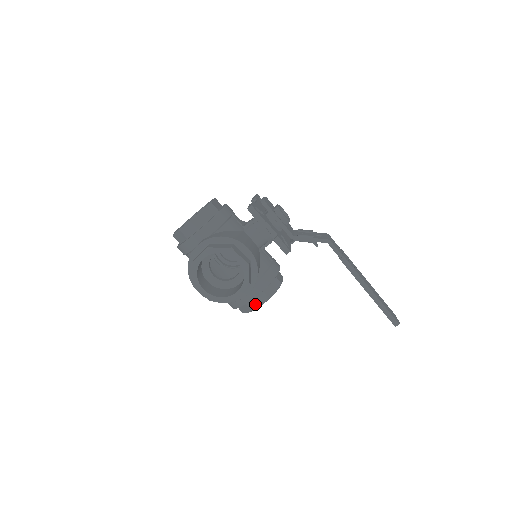
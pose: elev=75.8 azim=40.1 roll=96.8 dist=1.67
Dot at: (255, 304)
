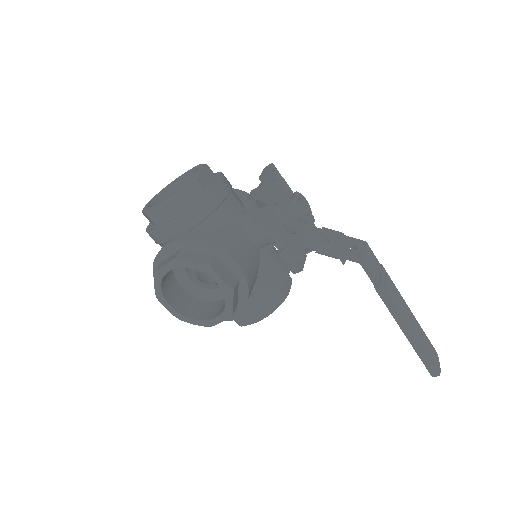
Dot at: (245, 320)
